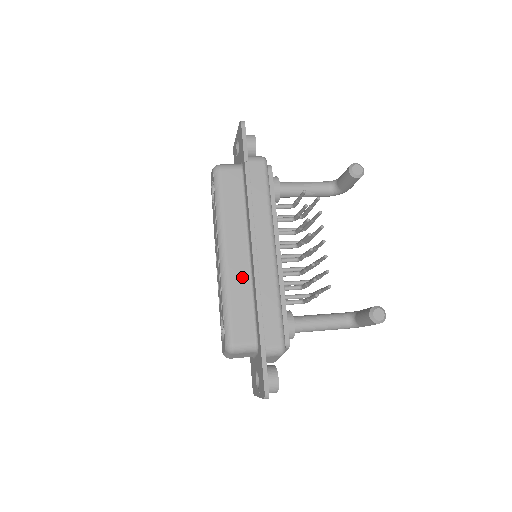
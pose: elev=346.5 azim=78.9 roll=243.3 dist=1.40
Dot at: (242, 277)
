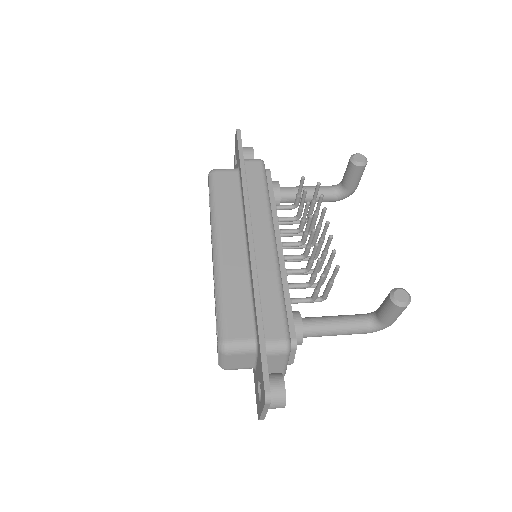
Dot at: (238, 269)
